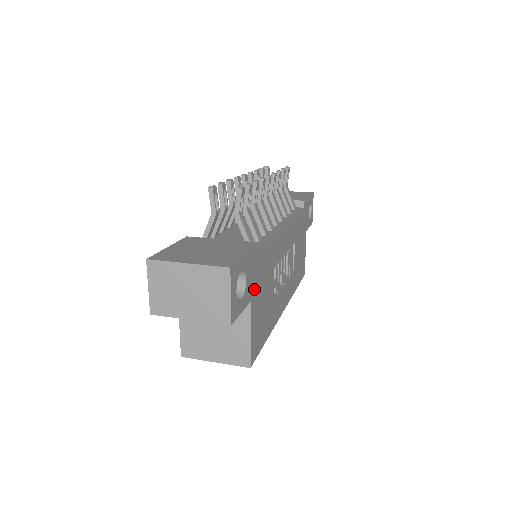
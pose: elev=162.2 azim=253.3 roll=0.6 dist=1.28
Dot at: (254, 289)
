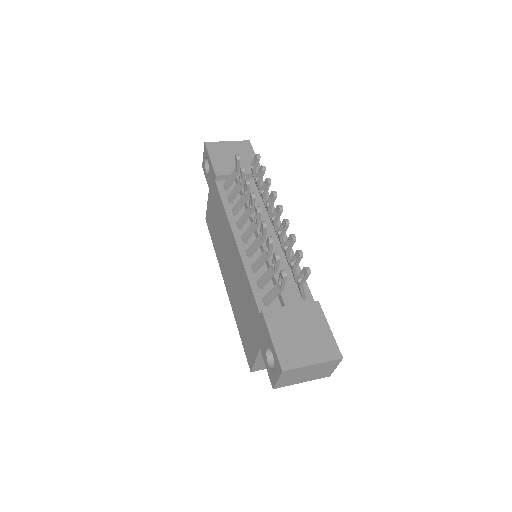
Dot at: occluded
